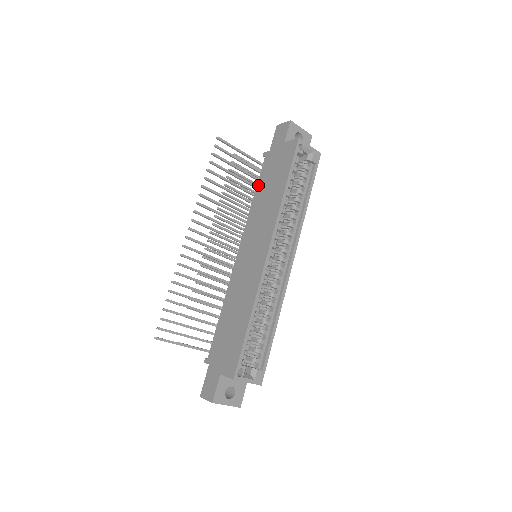
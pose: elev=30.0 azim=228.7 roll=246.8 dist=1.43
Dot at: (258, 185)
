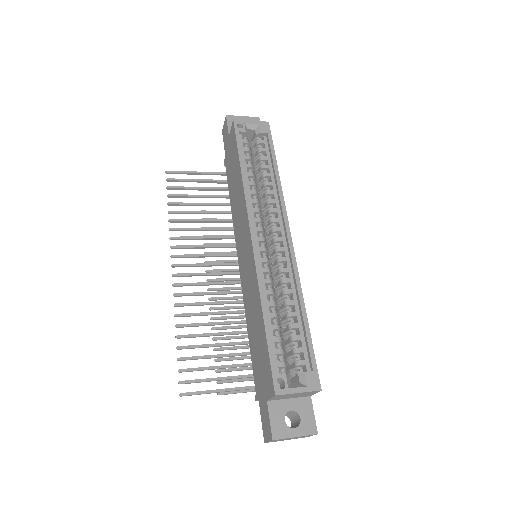
Dot at: (229, 191)
